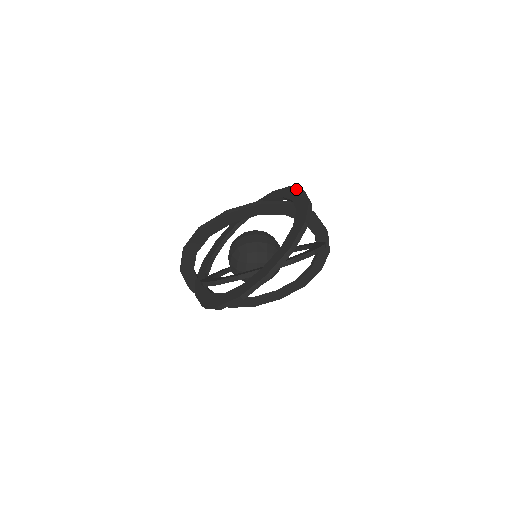
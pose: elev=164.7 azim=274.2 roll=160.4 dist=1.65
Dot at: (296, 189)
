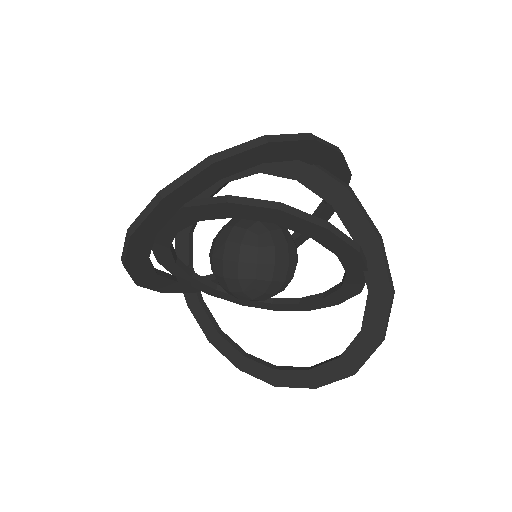
Dot at: occluded
